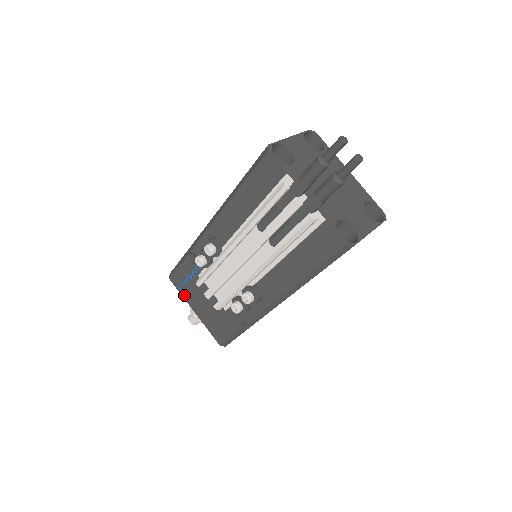
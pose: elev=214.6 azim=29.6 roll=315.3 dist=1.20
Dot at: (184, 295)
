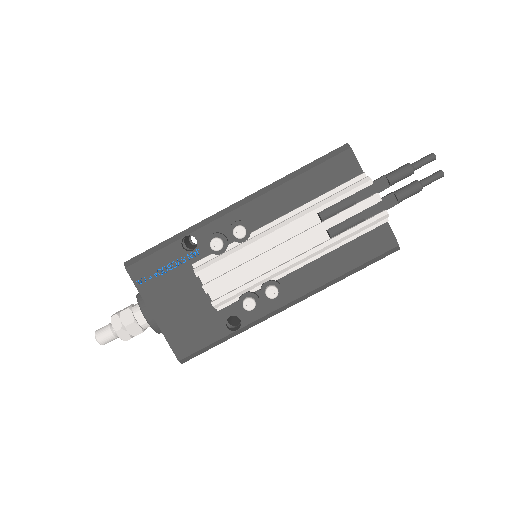
Dot at: (144, 292)
